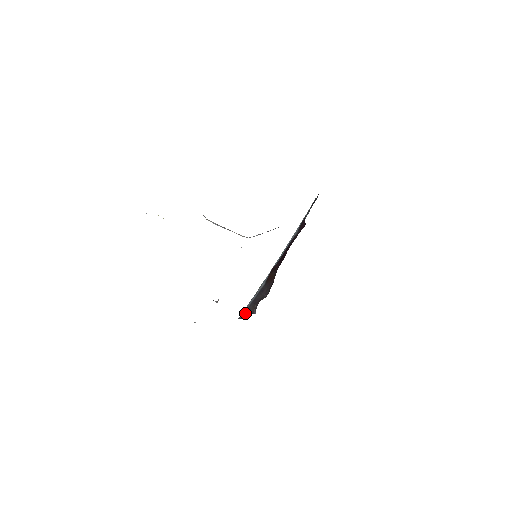
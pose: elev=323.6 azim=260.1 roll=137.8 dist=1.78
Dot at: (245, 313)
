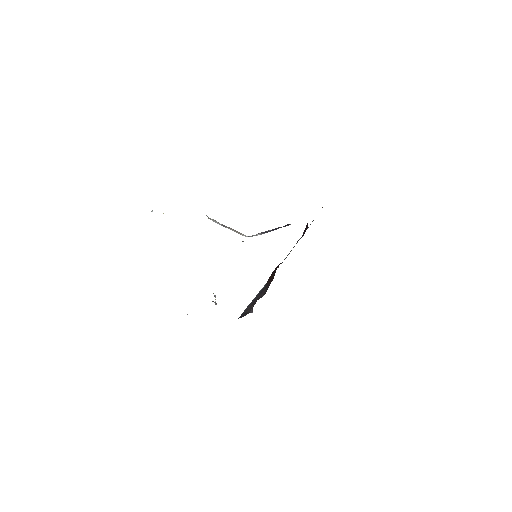
Dot at: (242, 314)
